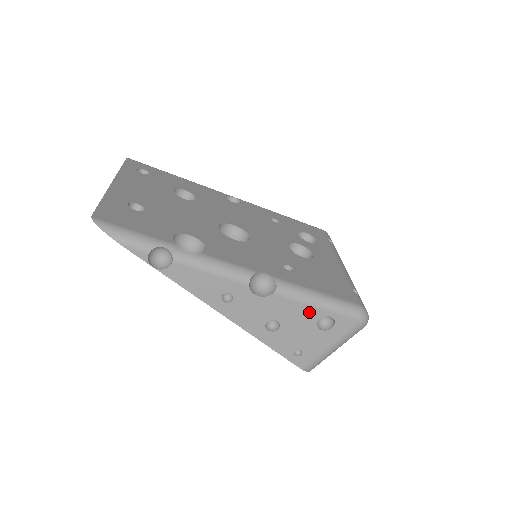
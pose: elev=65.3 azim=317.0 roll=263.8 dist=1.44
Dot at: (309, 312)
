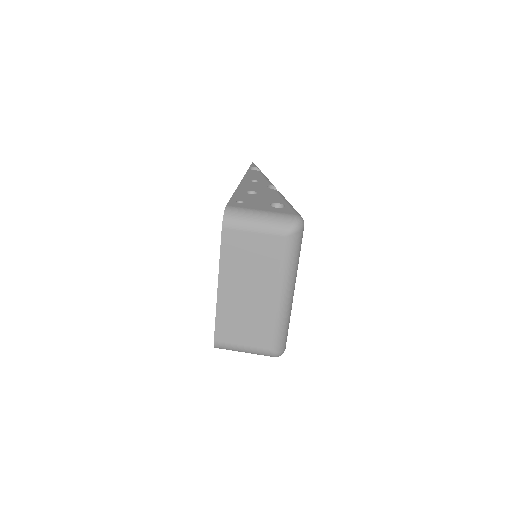
Dot at: (278, 200)
